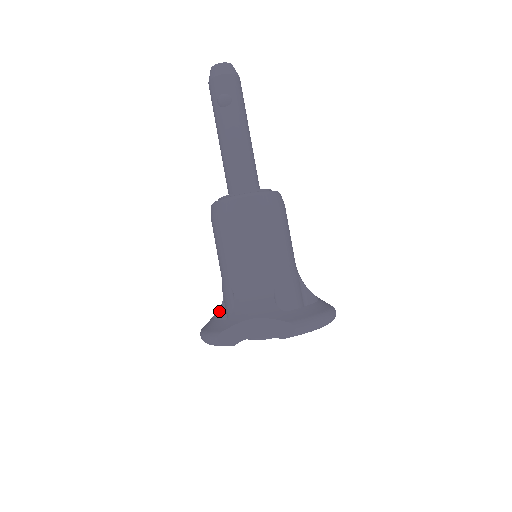
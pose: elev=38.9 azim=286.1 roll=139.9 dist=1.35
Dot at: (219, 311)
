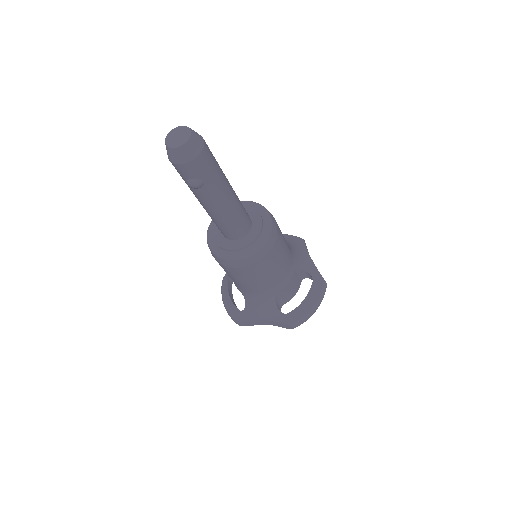
Dot at: occluded
